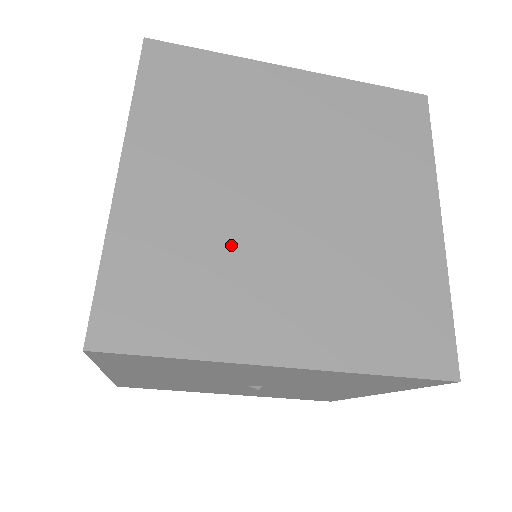
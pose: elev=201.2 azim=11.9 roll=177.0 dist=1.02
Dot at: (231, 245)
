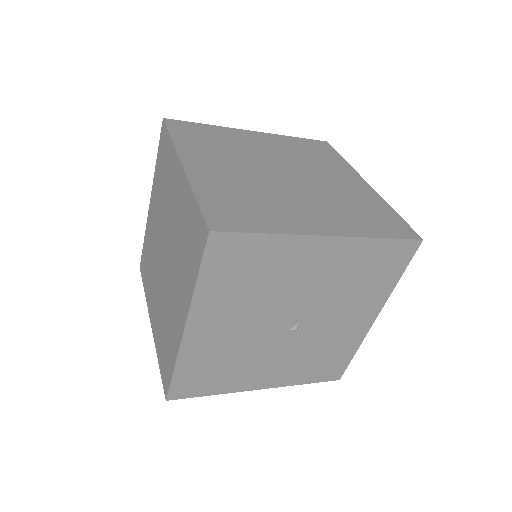
Dot at: (265, 191)
